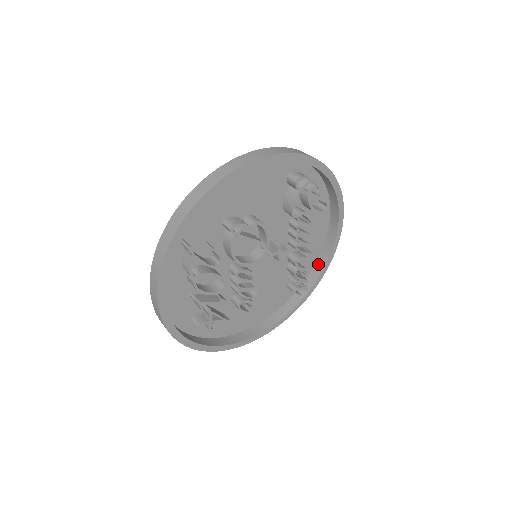
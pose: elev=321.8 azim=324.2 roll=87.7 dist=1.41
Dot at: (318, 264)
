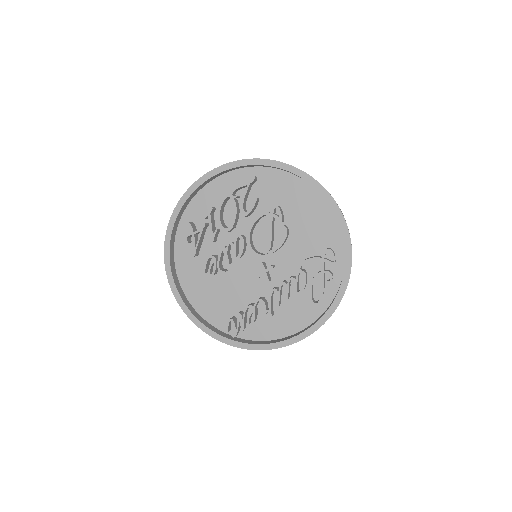
Dot at: (260, 342)
